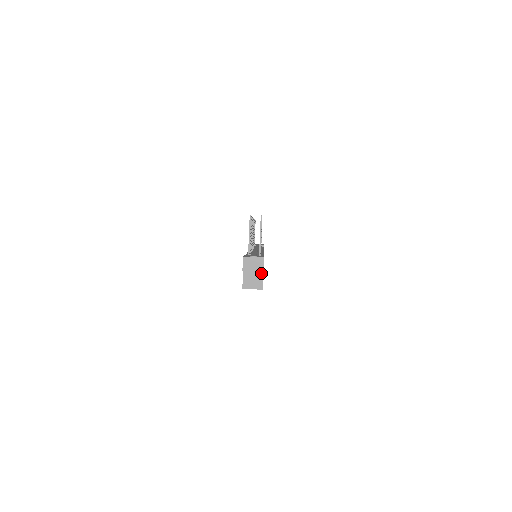
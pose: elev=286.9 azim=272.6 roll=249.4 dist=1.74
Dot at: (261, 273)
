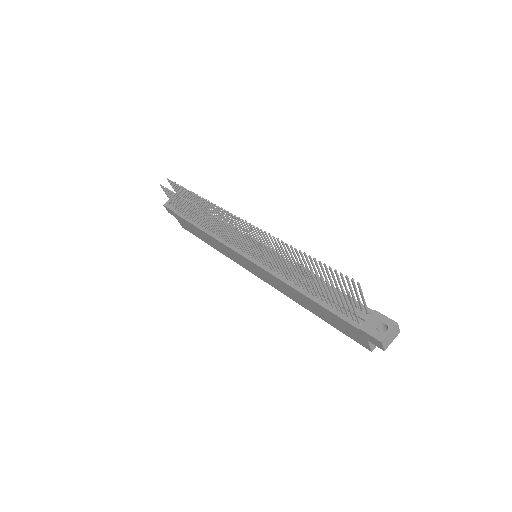
Dot at: occluded
